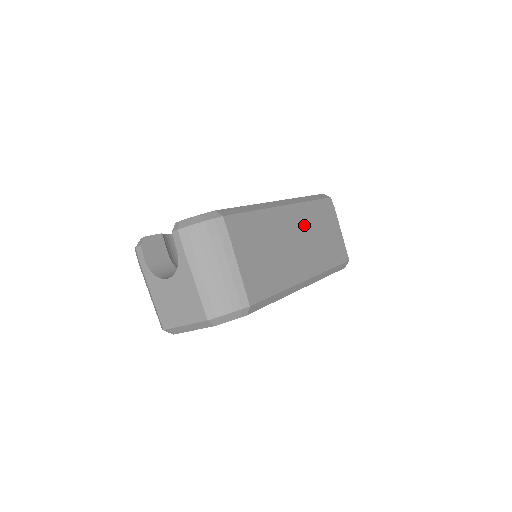
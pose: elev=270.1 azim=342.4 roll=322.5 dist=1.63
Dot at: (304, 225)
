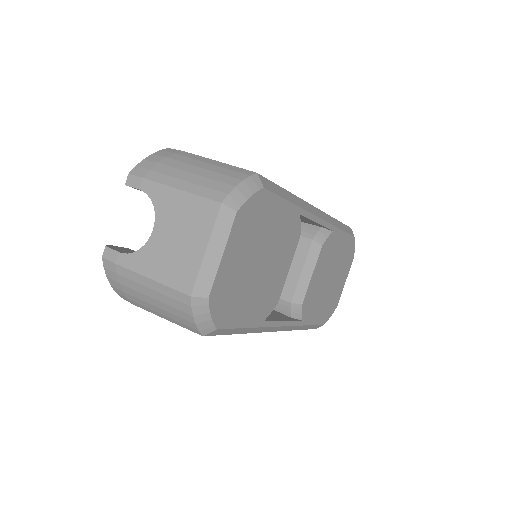
Dot at: occluded
